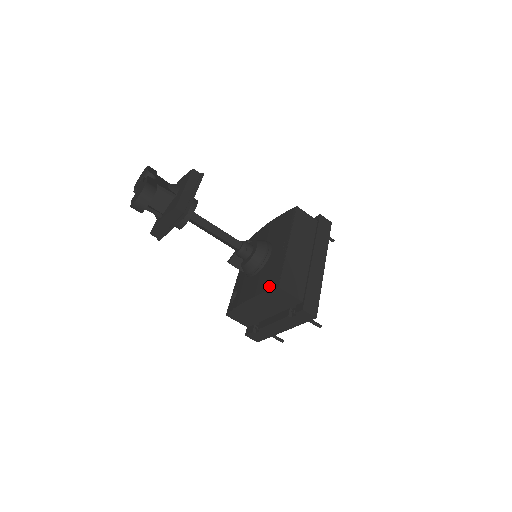
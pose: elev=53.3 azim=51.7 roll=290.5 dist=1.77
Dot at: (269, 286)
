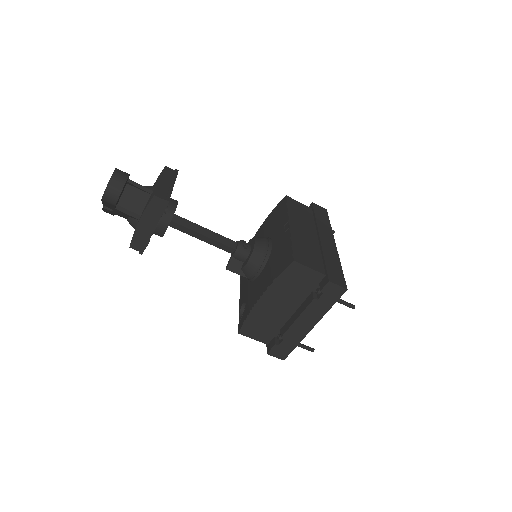
Dot at: (282, 267)
